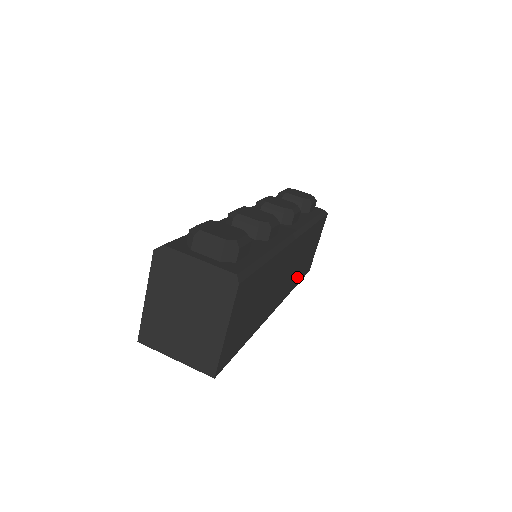
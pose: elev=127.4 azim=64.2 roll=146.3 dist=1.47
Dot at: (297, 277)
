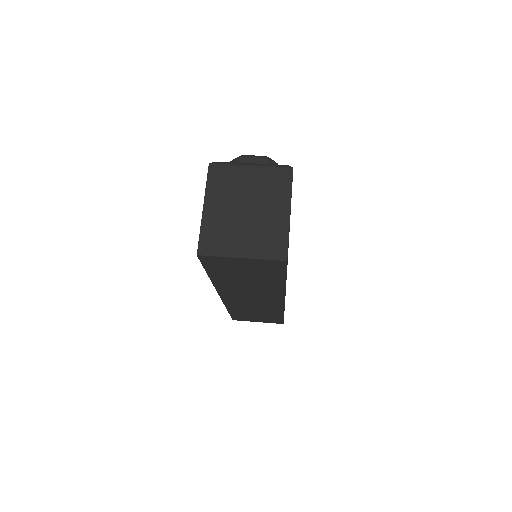
Dot at: occluded
